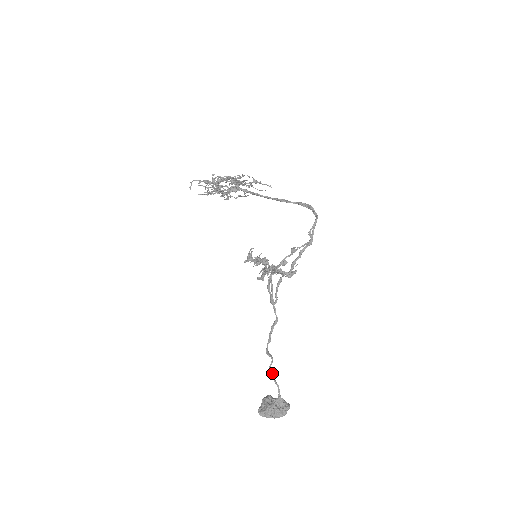
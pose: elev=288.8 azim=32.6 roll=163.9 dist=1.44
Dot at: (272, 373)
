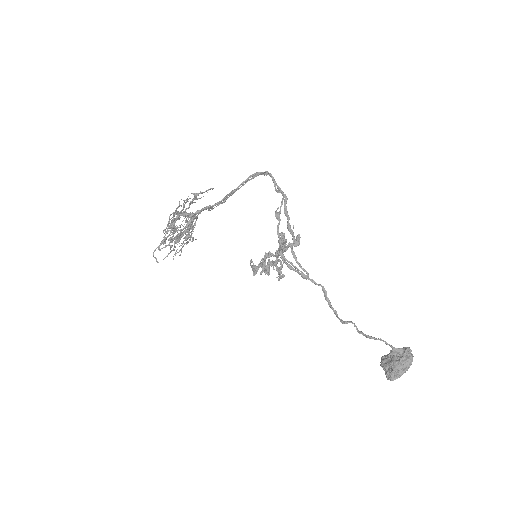
Dot at: (365, 334)
